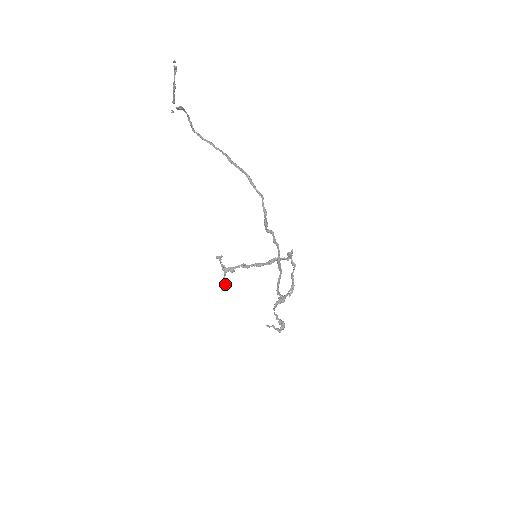
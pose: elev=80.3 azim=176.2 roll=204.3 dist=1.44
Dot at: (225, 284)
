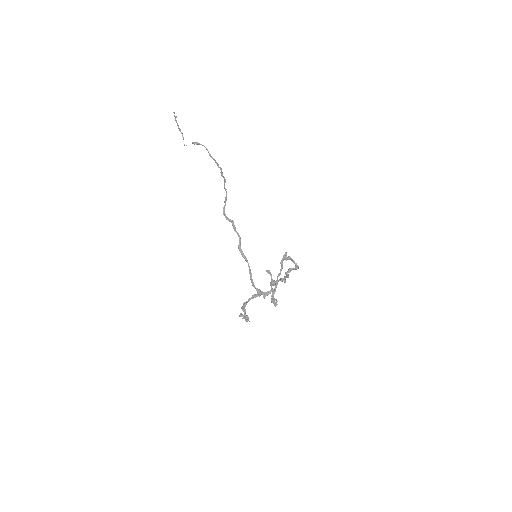
Dot at: (273, 298)
